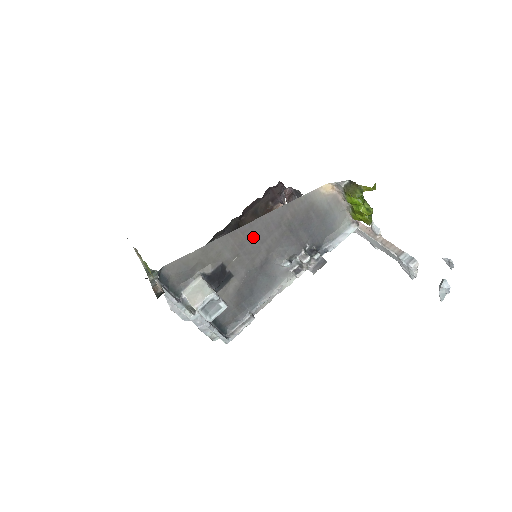
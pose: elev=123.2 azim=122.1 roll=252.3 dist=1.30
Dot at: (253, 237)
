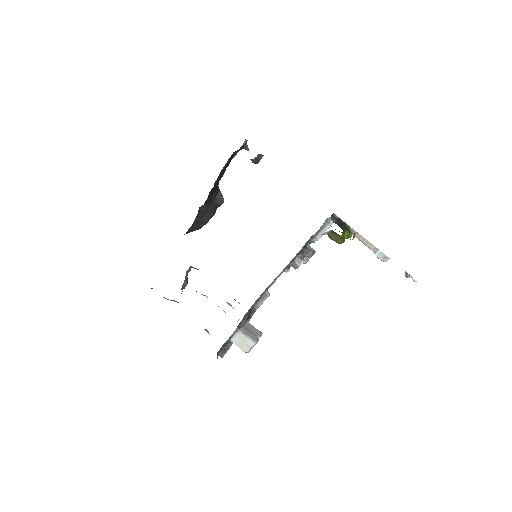
Dot at: occluded
